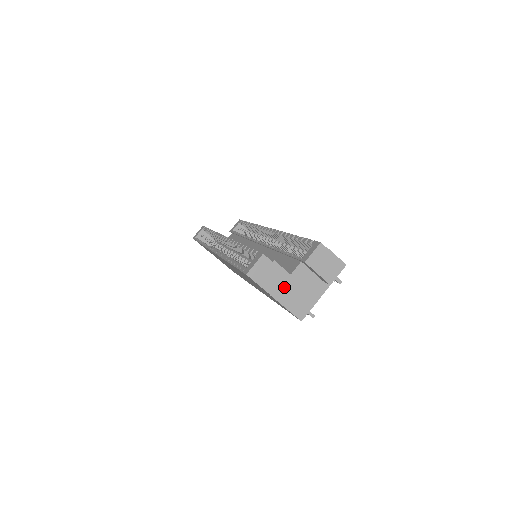
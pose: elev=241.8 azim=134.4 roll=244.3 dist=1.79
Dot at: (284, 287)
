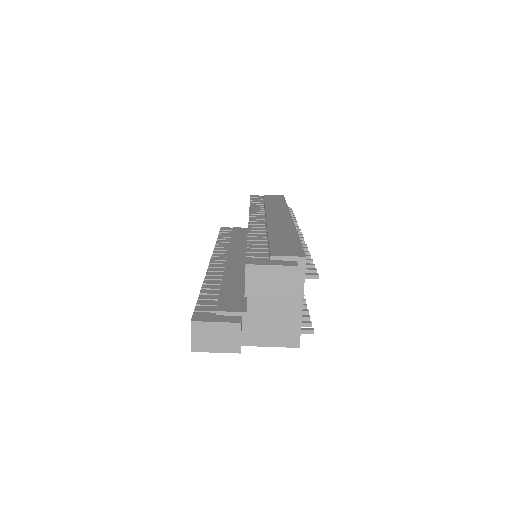
Dot at: (250, 329)
